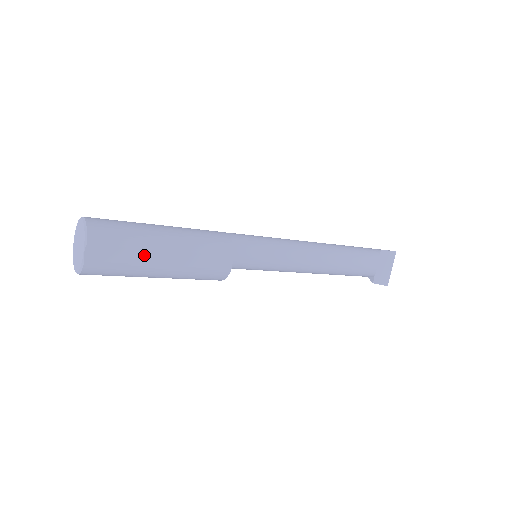
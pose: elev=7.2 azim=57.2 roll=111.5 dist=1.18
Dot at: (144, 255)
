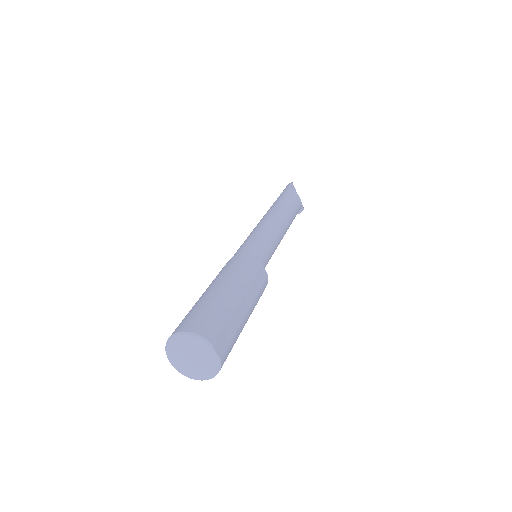
Dot at: (236, 316)
